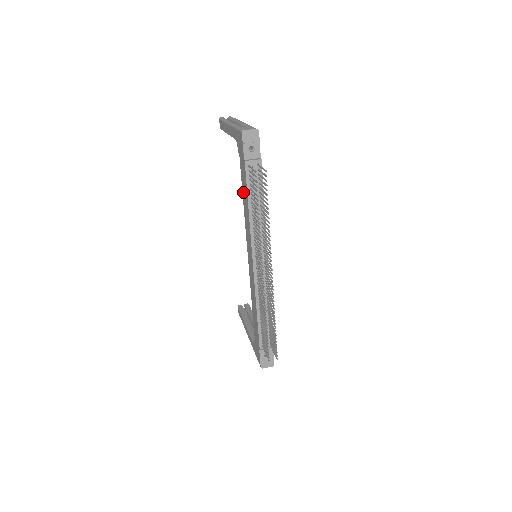
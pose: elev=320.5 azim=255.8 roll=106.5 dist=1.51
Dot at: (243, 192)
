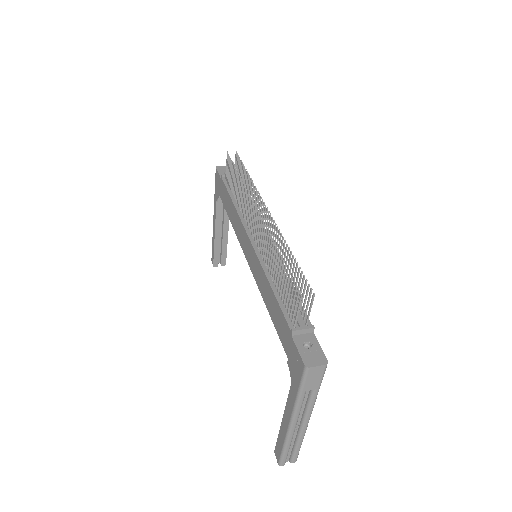
Dot at: (228, 211)
